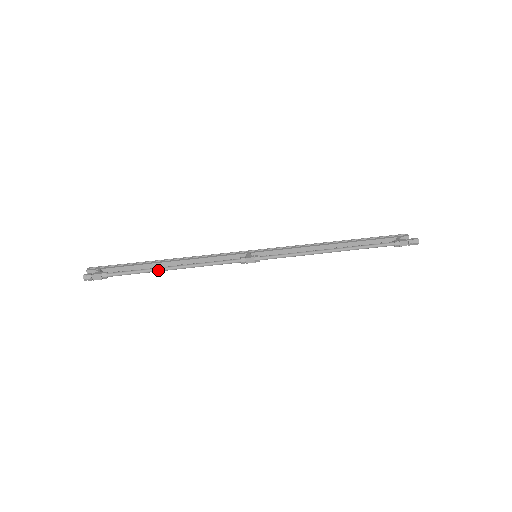
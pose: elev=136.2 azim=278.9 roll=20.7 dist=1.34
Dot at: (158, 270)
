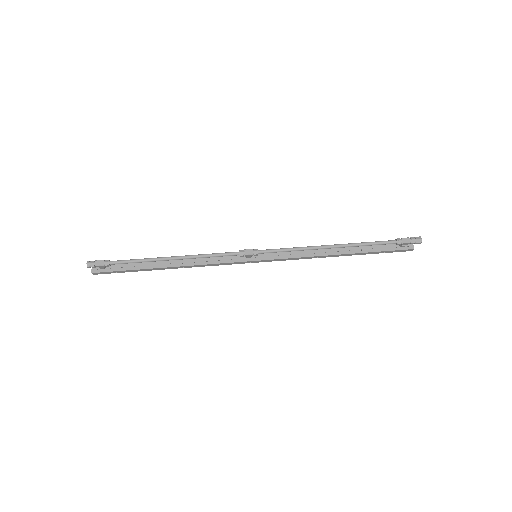
Dot at: (158, 259)
